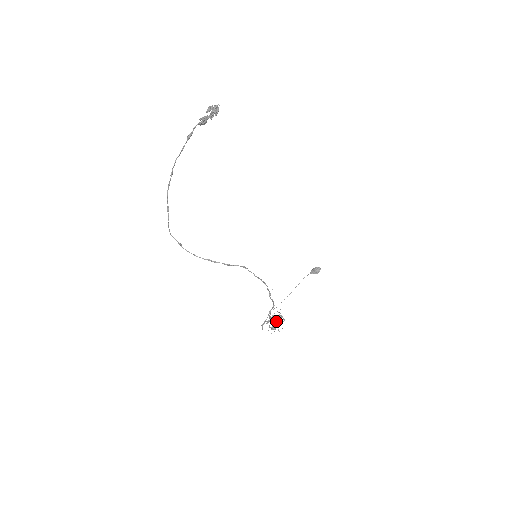
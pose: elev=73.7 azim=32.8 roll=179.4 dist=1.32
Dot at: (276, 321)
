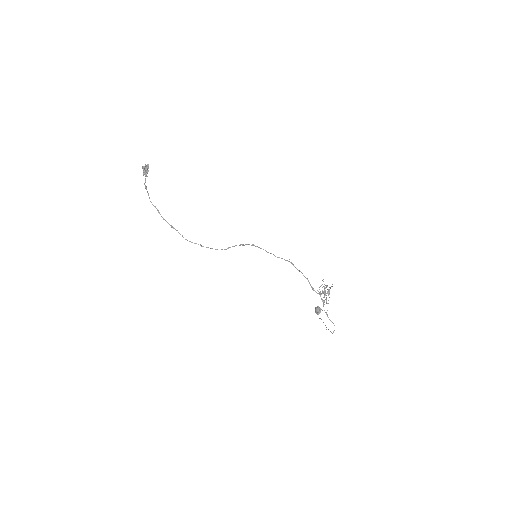
Dot at: (326, 297)
